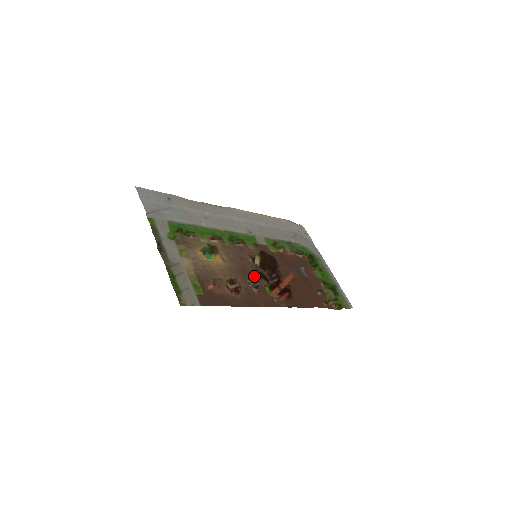
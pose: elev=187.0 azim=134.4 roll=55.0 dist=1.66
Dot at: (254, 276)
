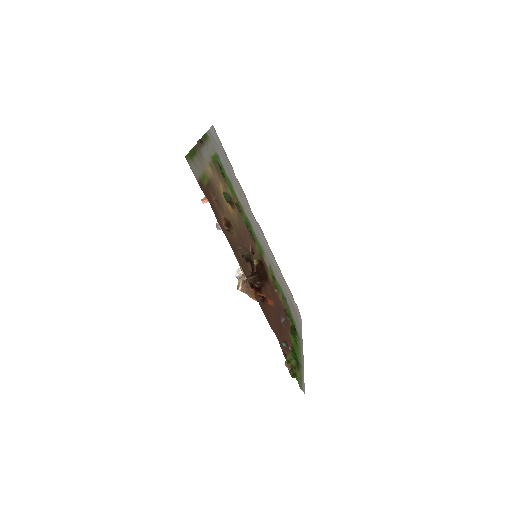
Dot at: (245, 254)
